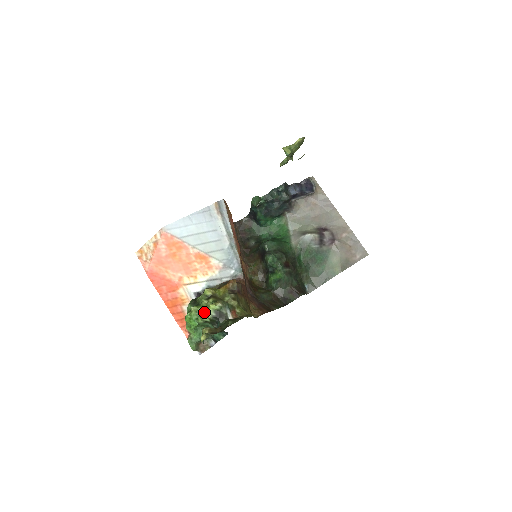
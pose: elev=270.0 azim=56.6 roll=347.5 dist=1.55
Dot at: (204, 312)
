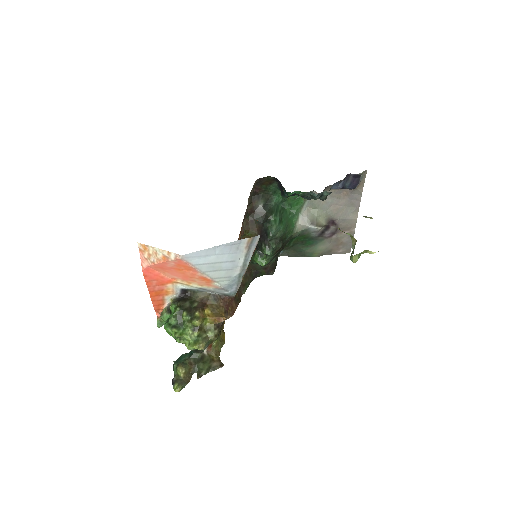
Dot at: (185, 339)
